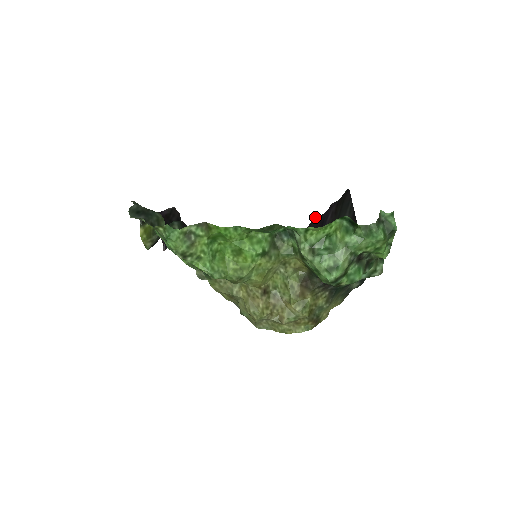
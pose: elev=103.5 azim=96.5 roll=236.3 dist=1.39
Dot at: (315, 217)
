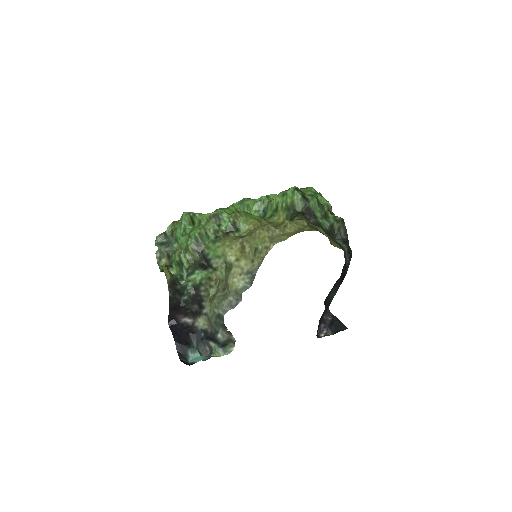
Dot at: (319, 332)
